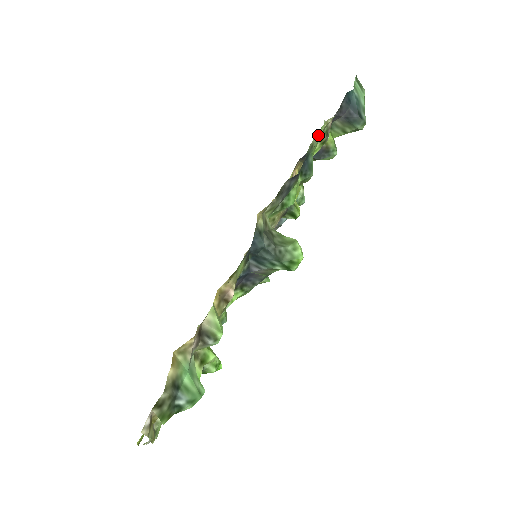
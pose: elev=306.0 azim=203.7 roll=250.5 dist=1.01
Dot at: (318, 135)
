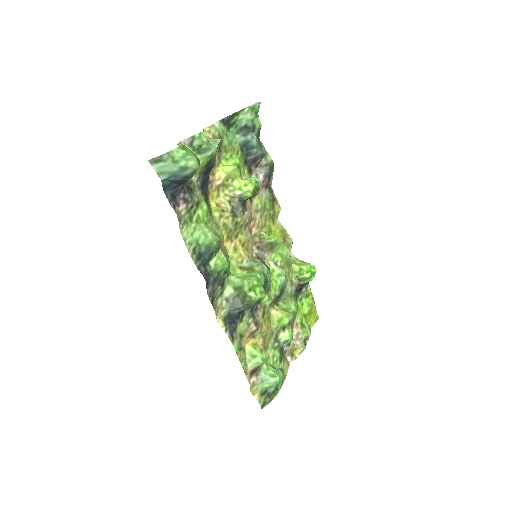
Dot at: (188, 241)
